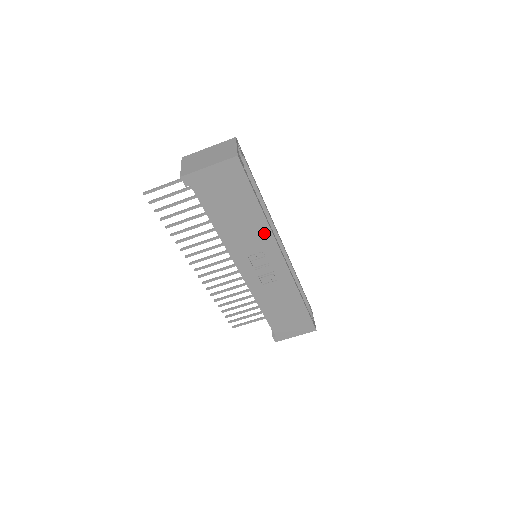
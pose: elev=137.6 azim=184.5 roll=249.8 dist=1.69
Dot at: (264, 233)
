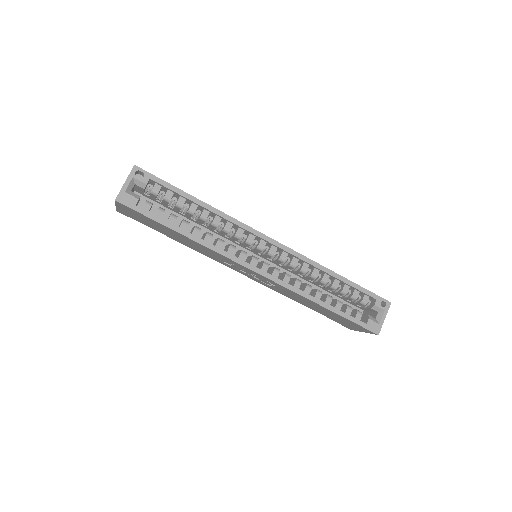
Dot at: (213, 251)
